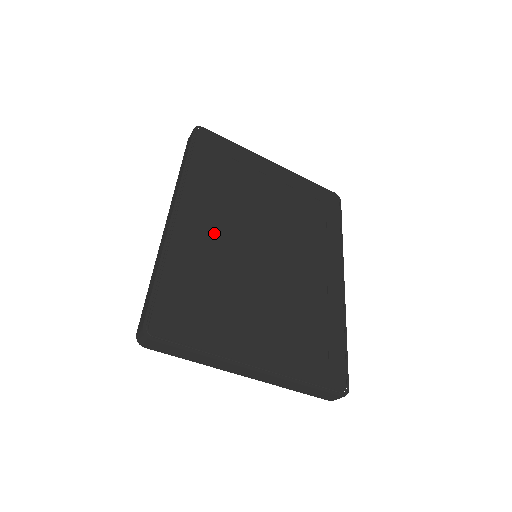
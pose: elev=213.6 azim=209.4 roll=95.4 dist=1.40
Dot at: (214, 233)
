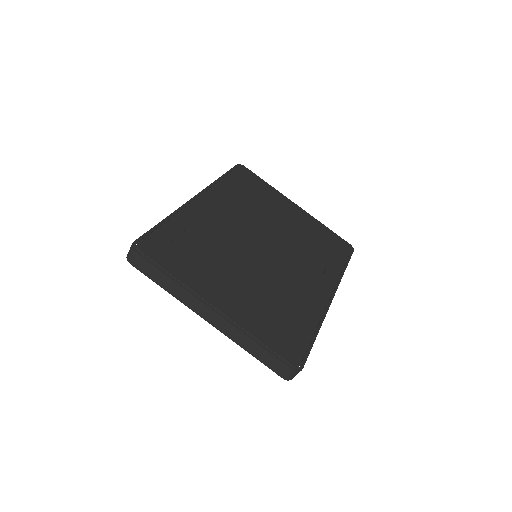
Dot at: (222, 220)
